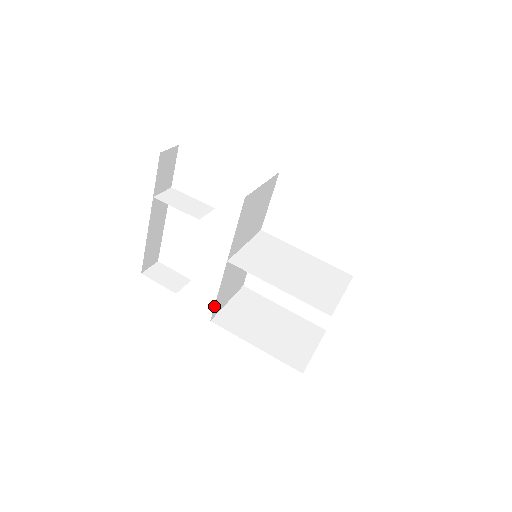
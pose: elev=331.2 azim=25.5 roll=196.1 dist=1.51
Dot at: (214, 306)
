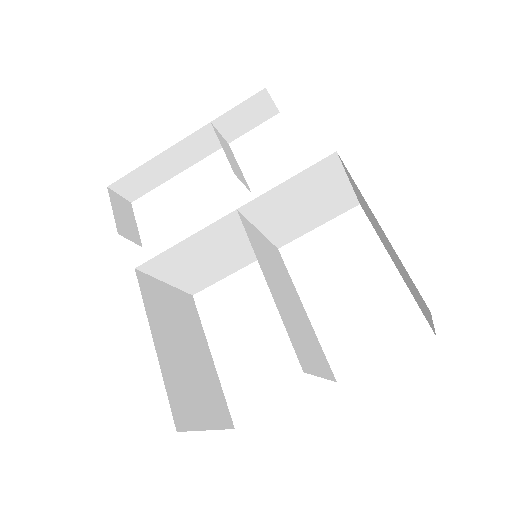
Dot at: (160, 253)
